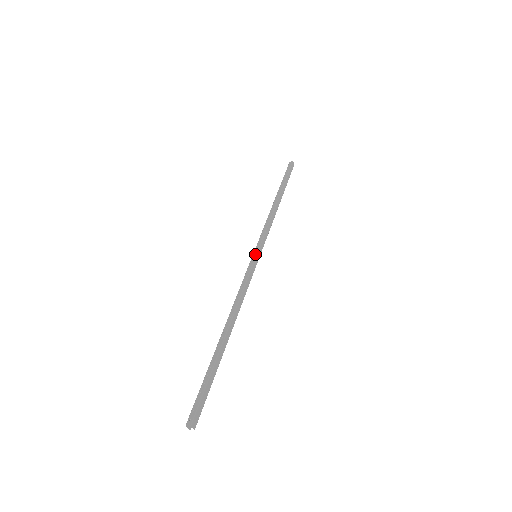
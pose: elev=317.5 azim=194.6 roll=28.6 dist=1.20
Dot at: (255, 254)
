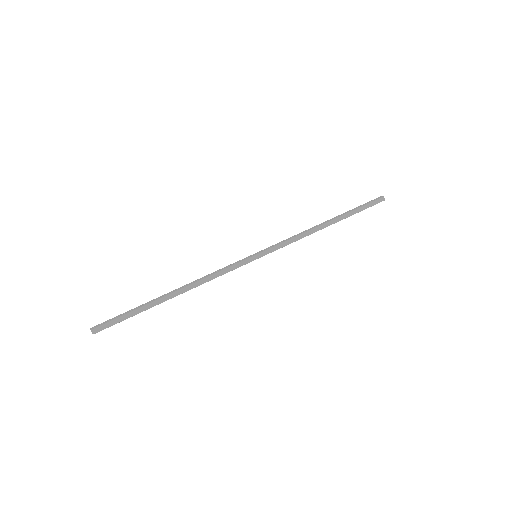
Dot at: (255, 254)
